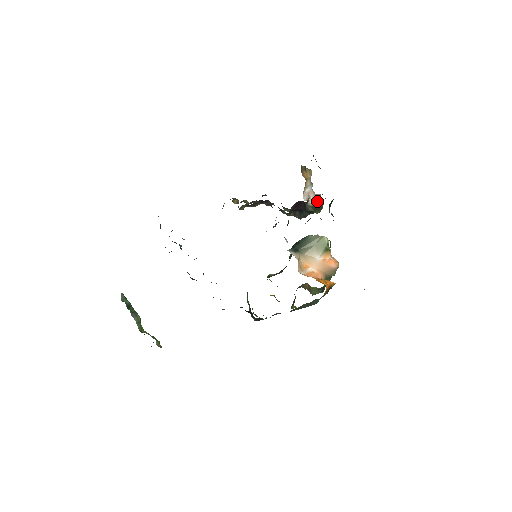
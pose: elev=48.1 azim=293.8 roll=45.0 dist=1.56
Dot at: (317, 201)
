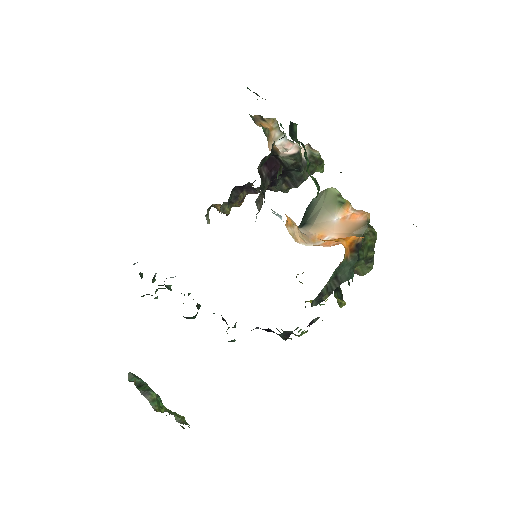
Dot at: (295, 148)
